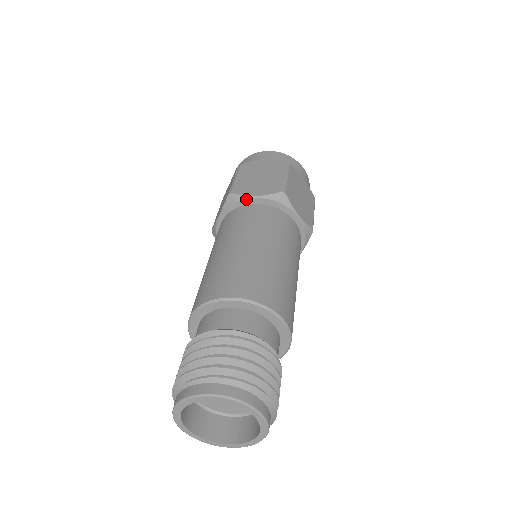
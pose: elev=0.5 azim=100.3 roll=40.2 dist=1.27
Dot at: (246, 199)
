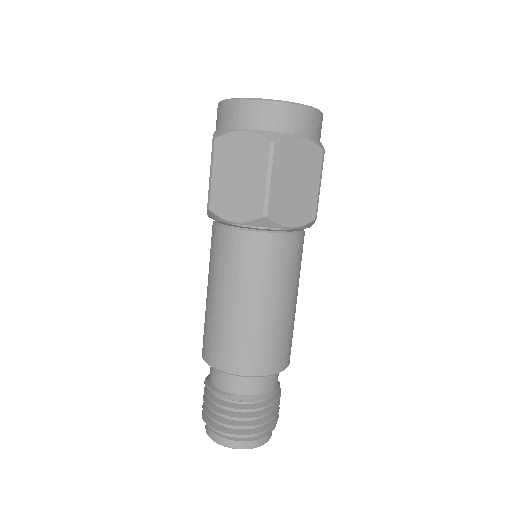
Dot at: occluded
